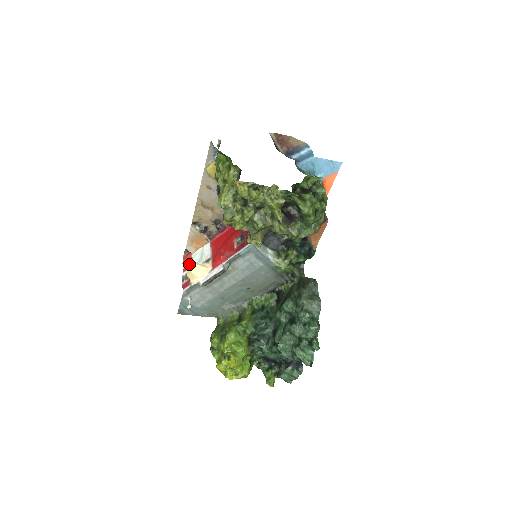
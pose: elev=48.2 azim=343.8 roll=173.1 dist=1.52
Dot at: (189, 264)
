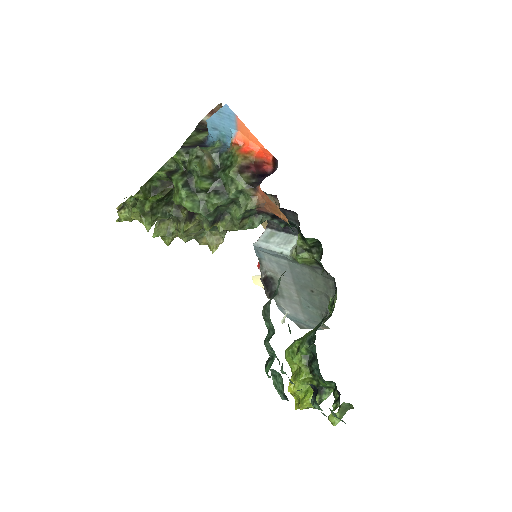
Dot at: (252, 278)
